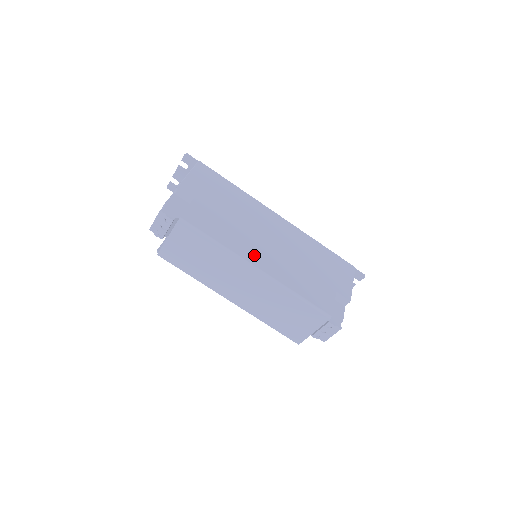
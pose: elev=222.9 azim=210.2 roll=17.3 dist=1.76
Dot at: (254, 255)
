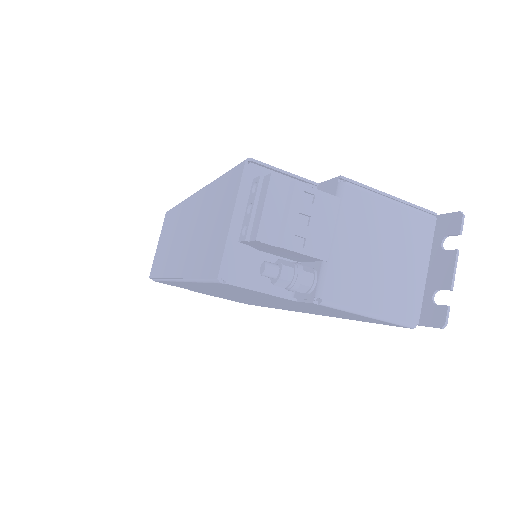
Dot at: occluded
